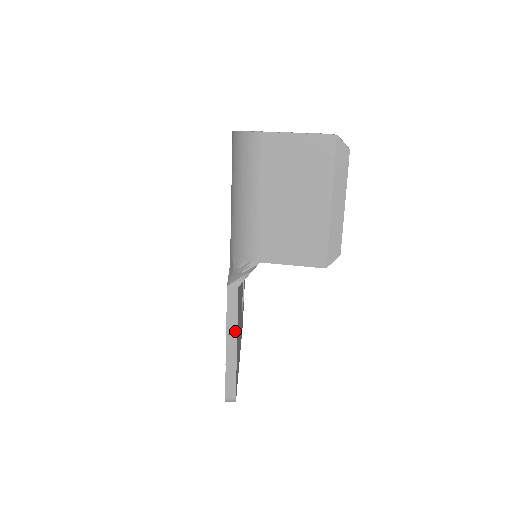
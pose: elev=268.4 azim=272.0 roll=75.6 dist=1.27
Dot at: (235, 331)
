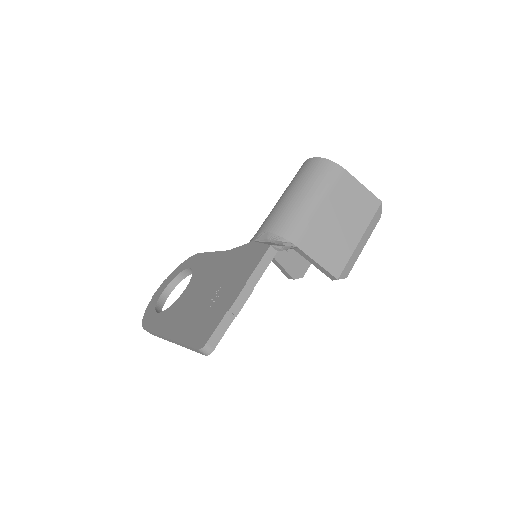
Dot at: (253, 285)
